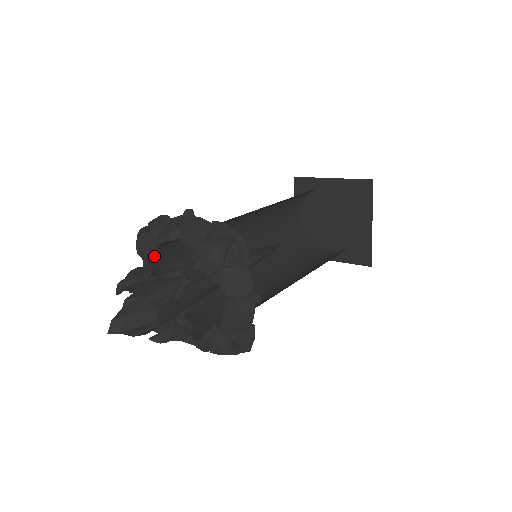
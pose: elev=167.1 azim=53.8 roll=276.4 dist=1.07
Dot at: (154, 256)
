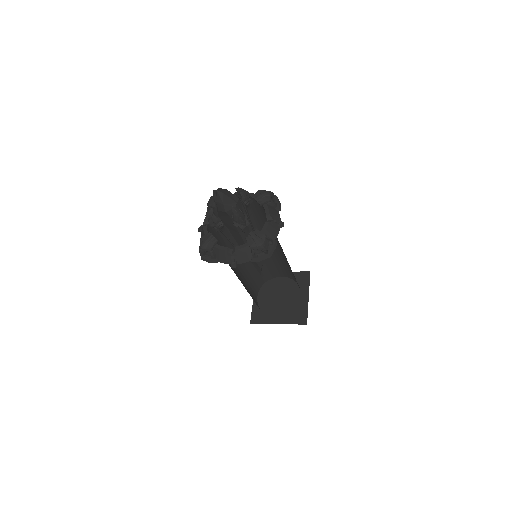
Dot at: (216, 210)
